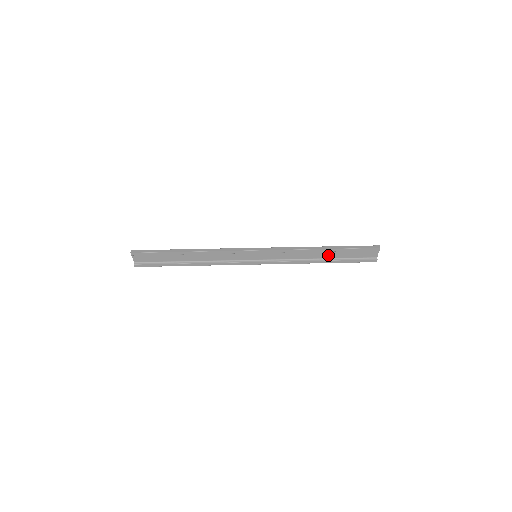
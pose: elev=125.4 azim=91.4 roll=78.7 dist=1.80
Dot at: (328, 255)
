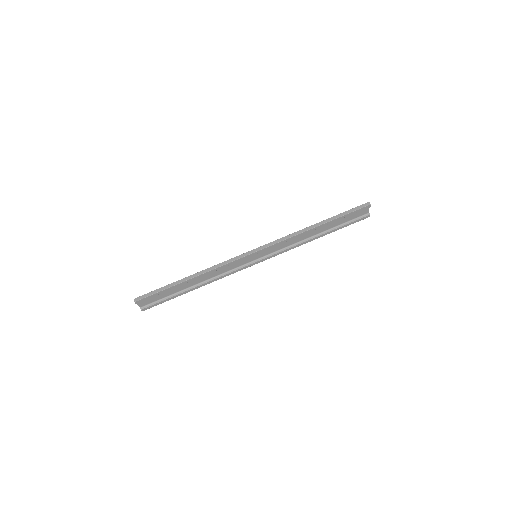
Dot at: (323, 229)
